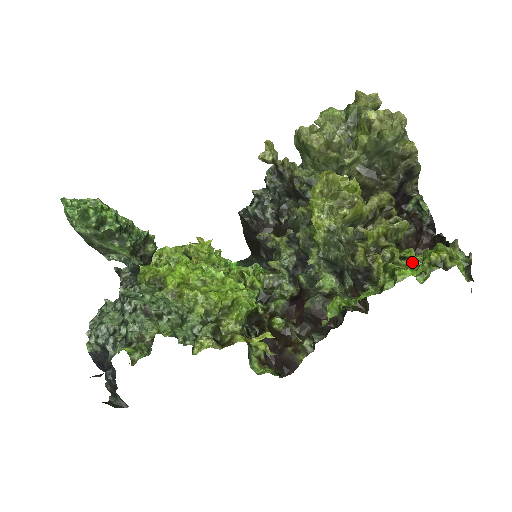
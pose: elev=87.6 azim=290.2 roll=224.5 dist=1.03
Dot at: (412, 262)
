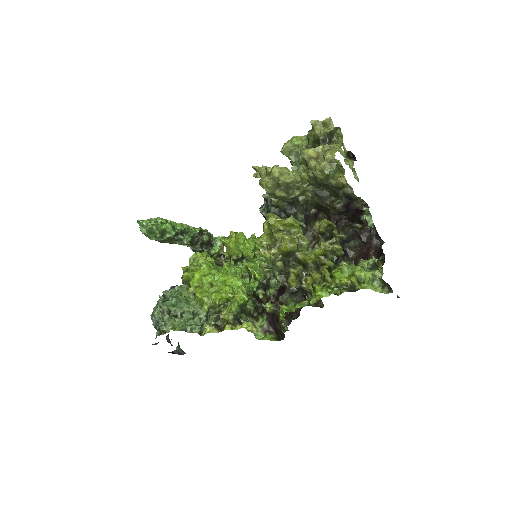
Dot at: (334, 282)
